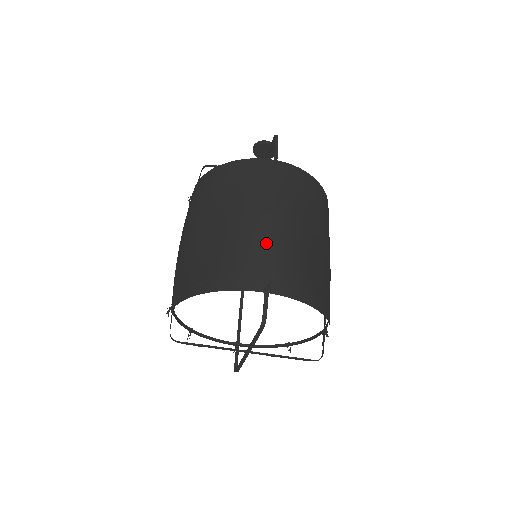
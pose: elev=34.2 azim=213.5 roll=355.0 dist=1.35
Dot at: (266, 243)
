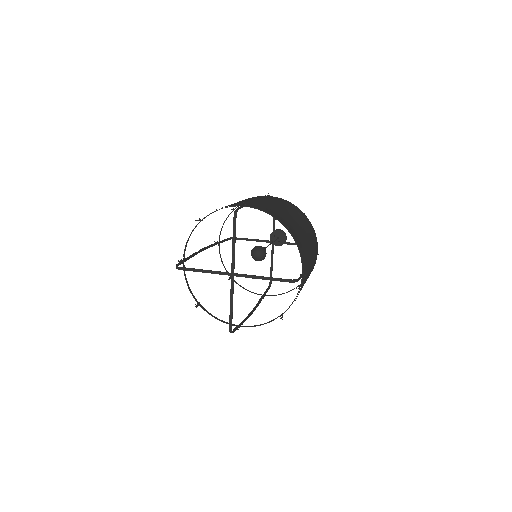
Dot at: (249, 199)
